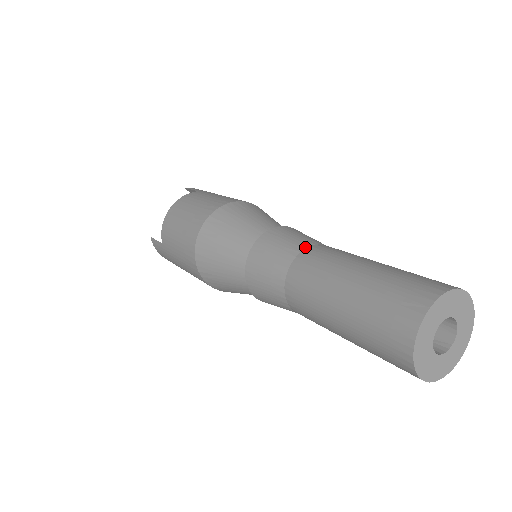
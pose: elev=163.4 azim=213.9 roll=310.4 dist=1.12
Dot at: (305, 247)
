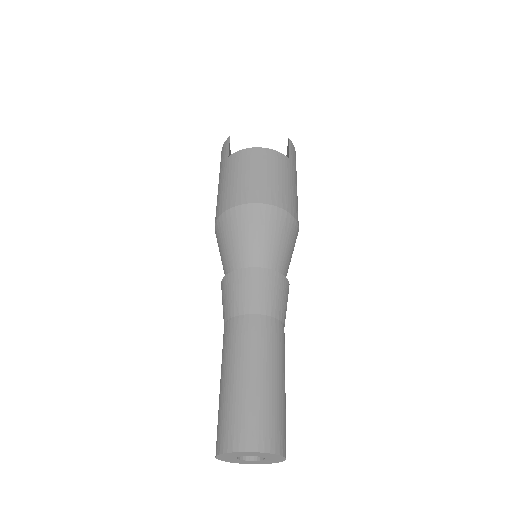
Dot at: (272, 315)
